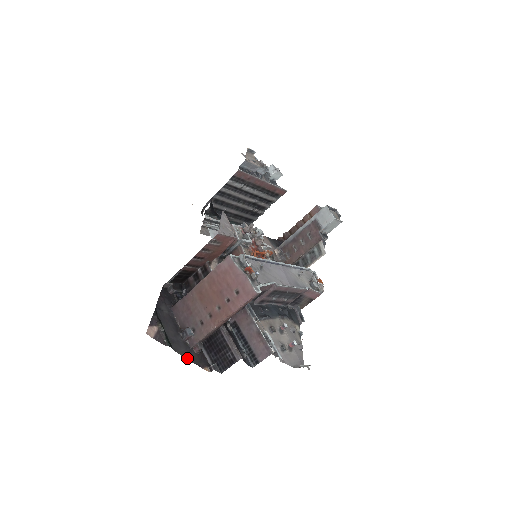
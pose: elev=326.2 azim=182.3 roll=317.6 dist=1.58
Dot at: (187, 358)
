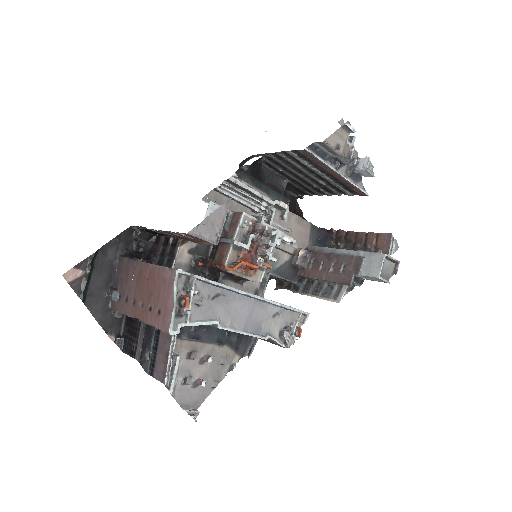
Dot at: (97, 318)
